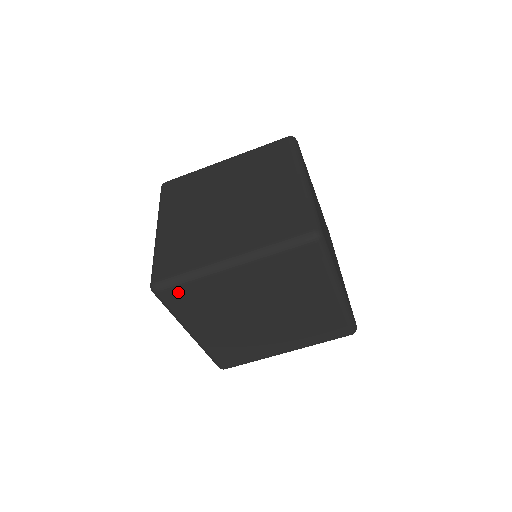
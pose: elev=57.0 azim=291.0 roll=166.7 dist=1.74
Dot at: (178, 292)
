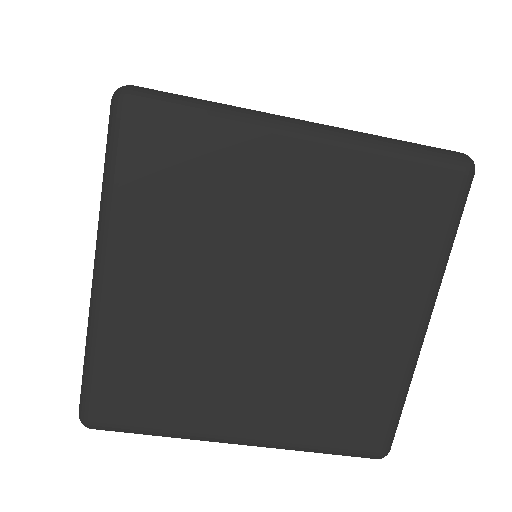
Dot at: (165, 129)
